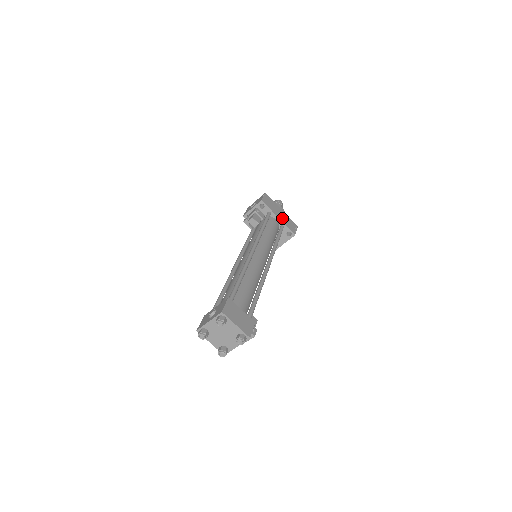
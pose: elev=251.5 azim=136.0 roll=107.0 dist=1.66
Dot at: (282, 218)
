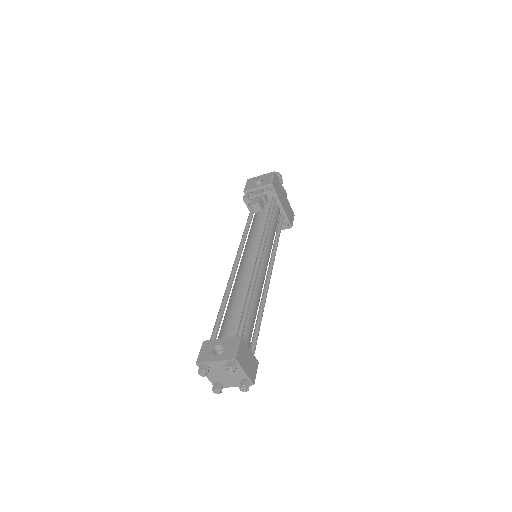
Dot at: (285, 206)
